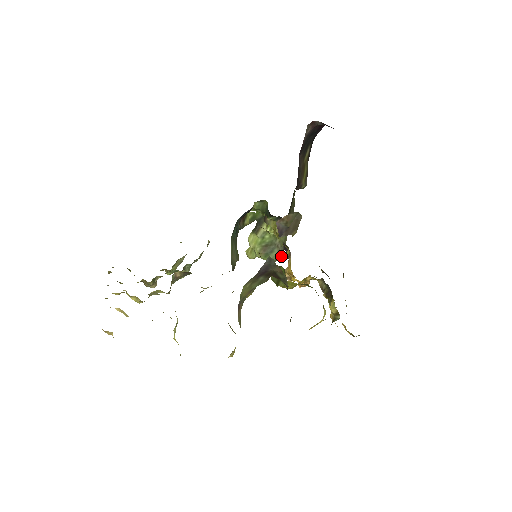
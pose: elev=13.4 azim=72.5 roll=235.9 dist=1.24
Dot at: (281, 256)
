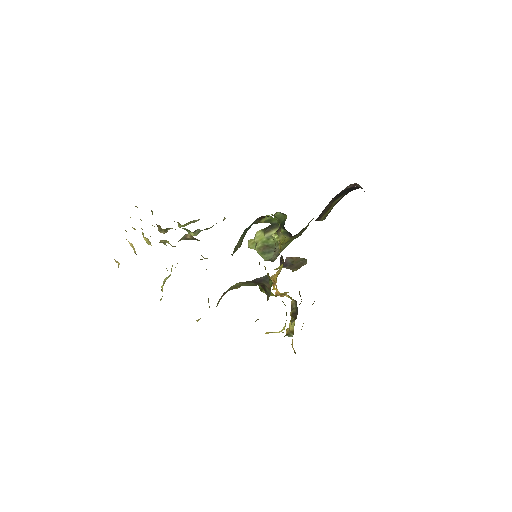
Dot at: (274, 259)
